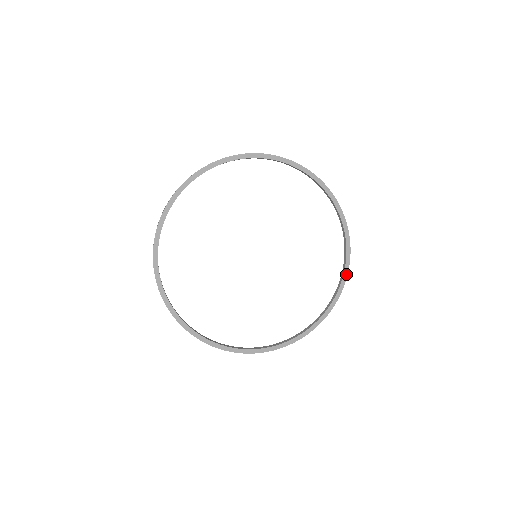
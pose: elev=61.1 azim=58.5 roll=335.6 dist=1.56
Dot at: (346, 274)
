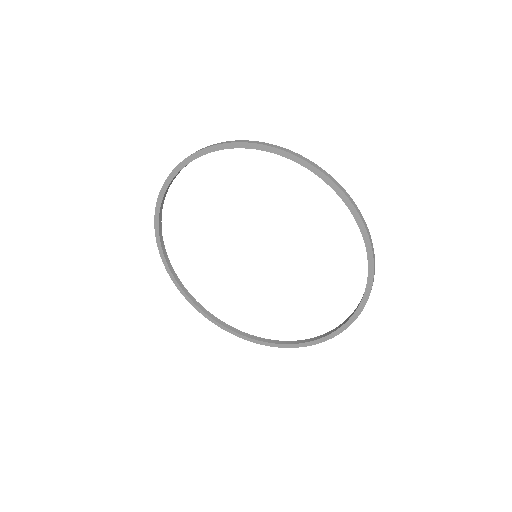
Dot at: (358, 313)
